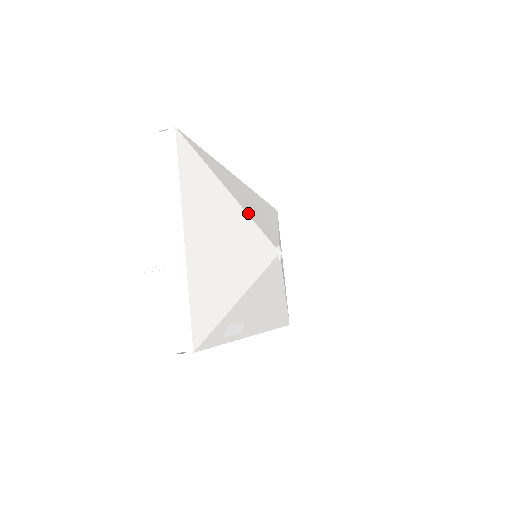
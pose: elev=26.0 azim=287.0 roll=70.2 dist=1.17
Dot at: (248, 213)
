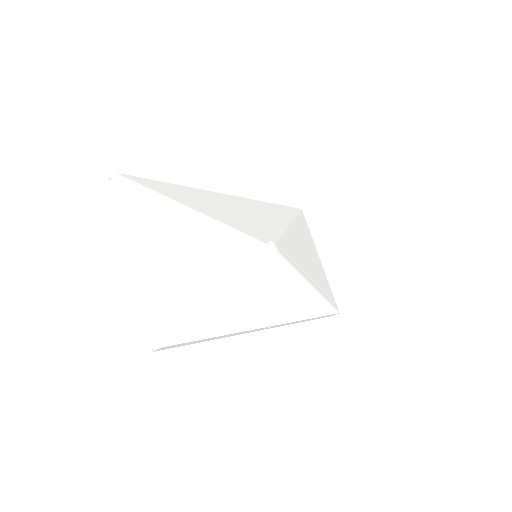
Dot at: (222, 221)
